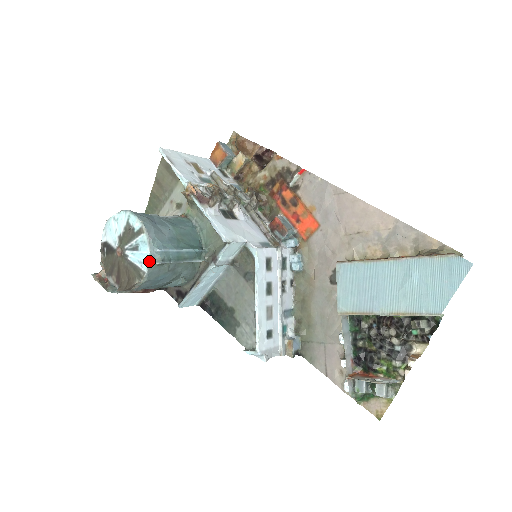
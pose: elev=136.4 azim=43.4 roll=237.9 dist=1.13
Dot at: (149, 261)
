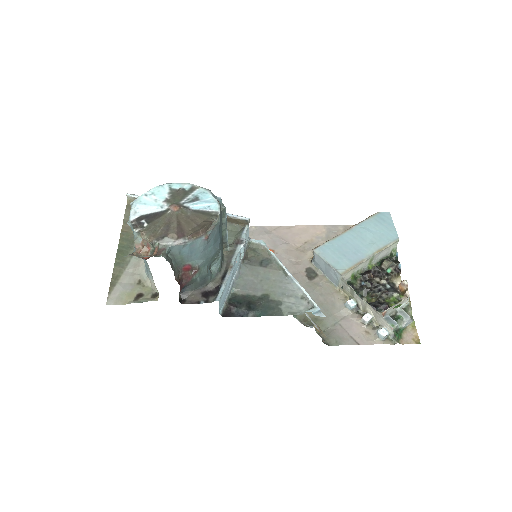
Dot at: (218, 202)
